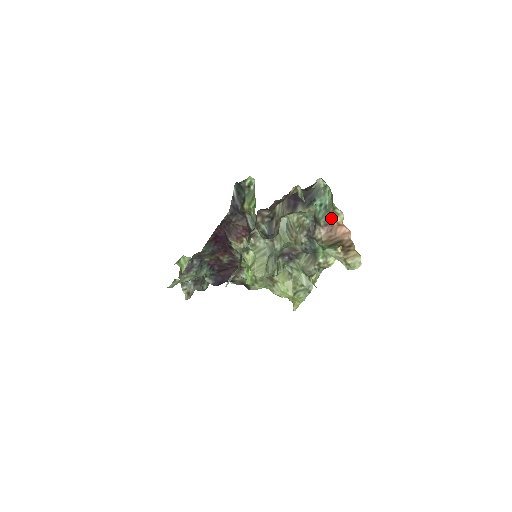
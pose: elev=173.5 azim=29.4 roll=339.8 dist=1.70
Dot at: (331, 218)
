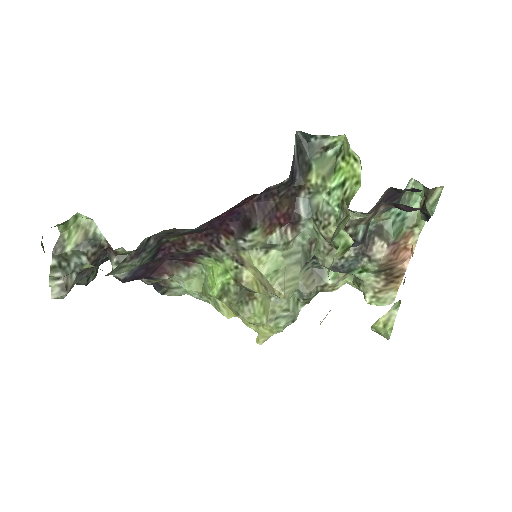
Dot at: (403, 236)
